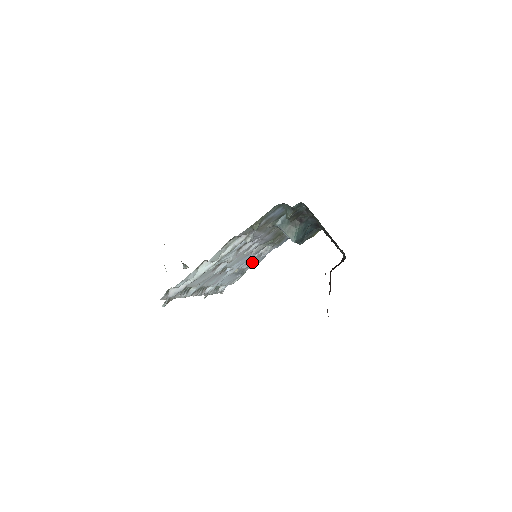
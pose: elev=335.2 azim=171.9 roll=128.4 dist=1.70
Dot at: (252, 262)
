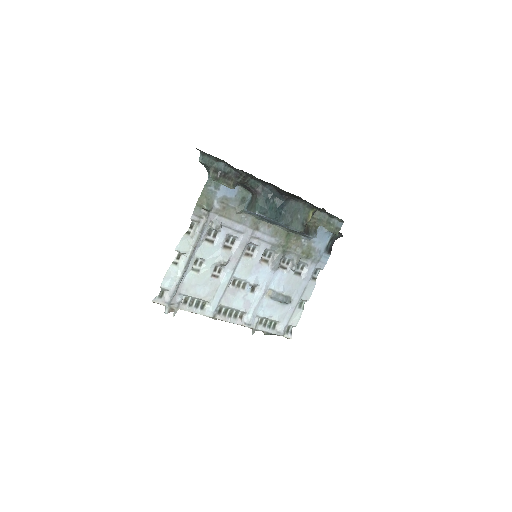
Dot at: (292, 285)
